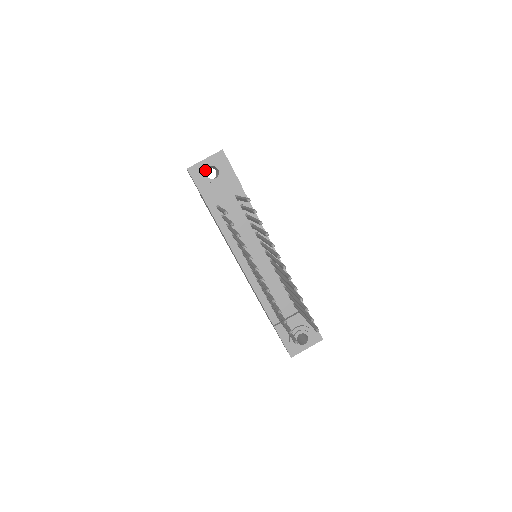
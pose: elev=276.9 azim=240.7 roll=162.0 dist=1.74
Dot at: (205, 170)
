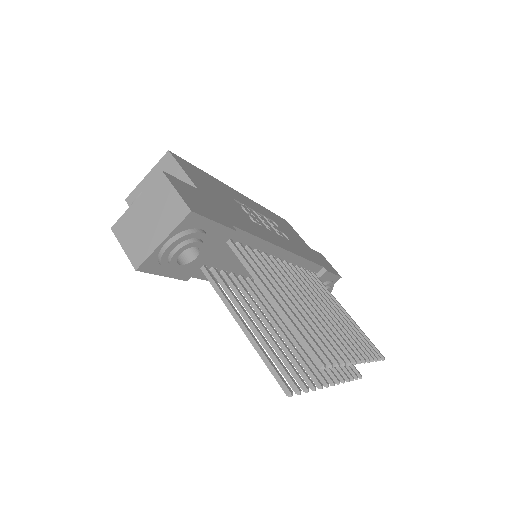
Dot at: (174, 261)
